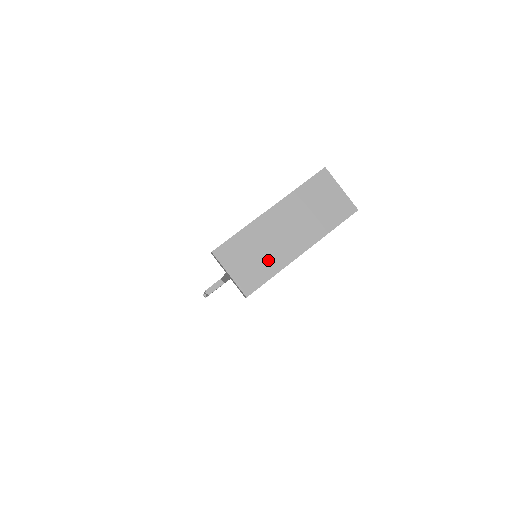
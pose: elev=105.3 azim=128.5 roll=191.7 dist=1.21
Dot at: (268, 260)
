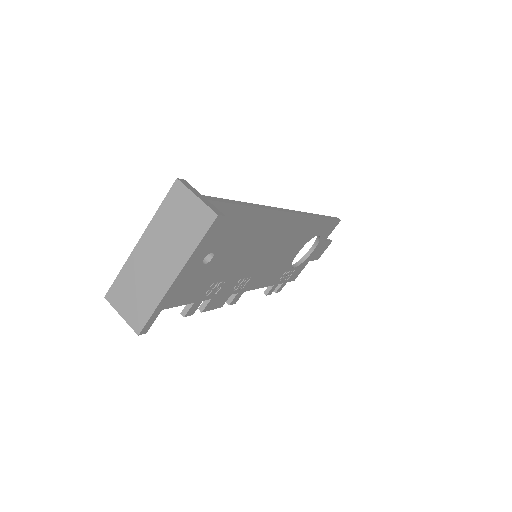
Dot at: (147, 294)
